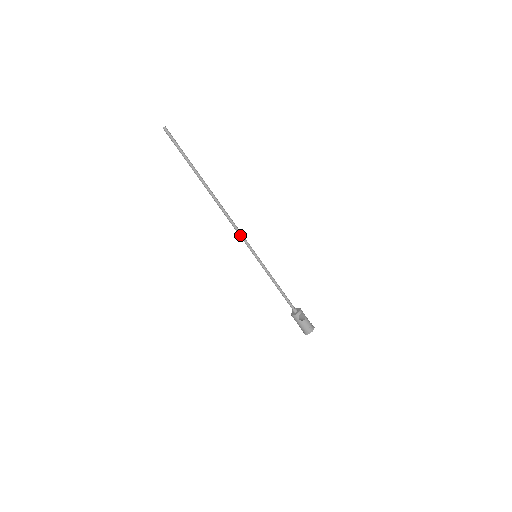
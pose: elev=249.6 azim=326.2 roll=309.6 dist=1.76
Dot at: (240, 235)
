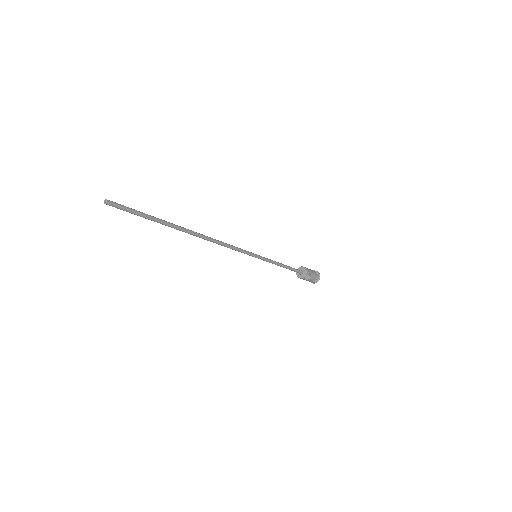
Dot at: (235, 250)
